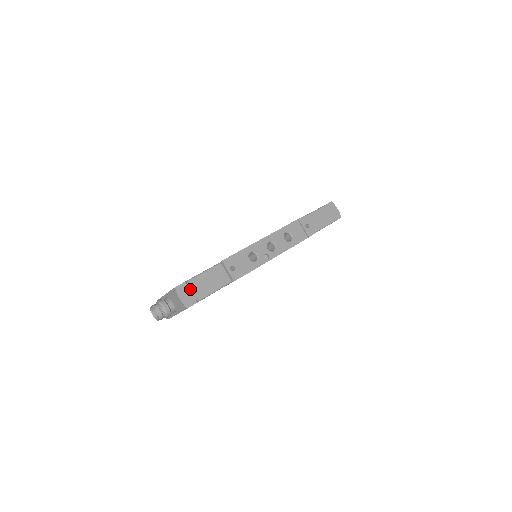
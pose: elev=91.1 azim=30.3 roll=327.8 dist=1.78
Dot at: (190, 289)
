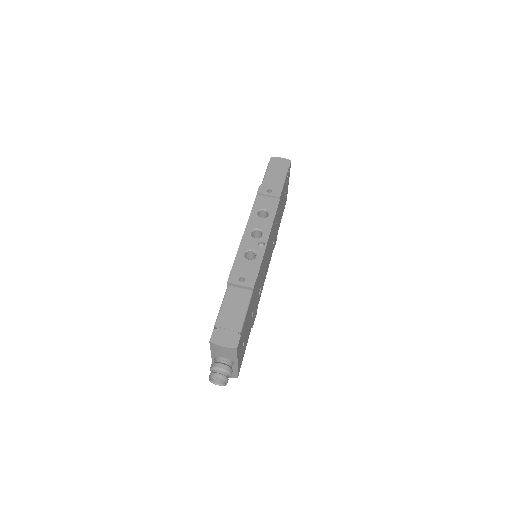
Dot at: (224, 330)
